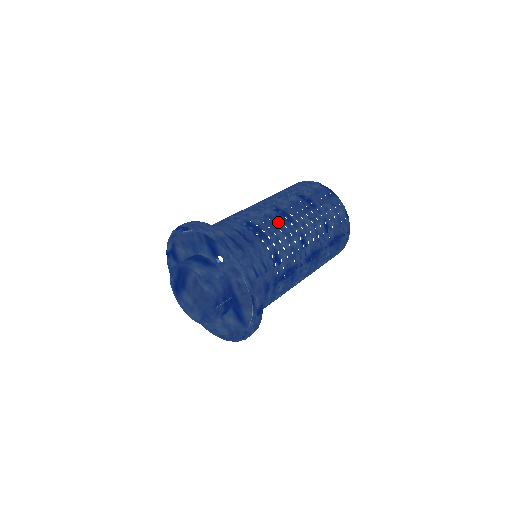
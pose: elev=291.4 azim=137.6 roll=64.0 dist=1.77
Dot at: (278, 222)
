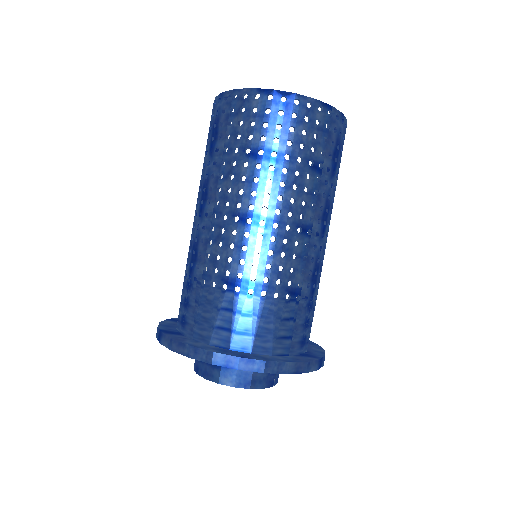
Dot at: (258, 244)
